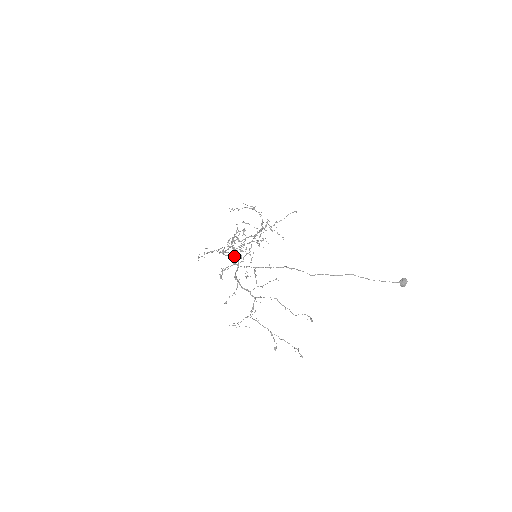
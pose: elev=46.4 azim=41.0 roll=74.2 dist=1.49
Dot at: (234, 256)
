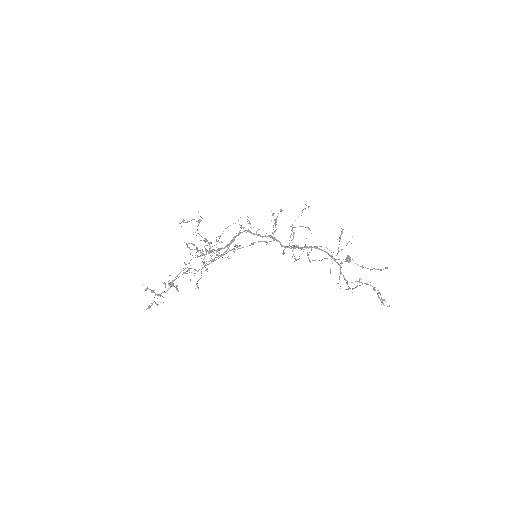
Dot at: (157, 298)
